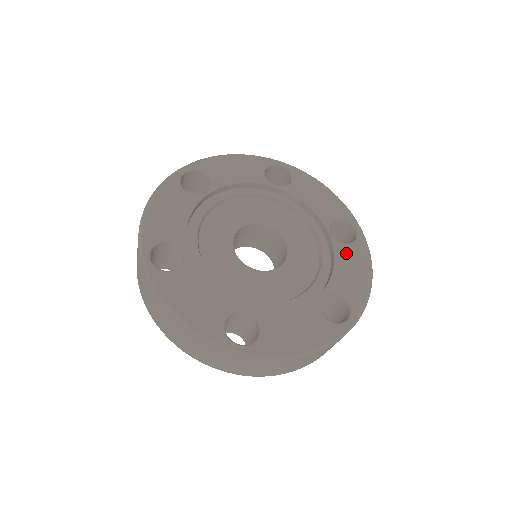
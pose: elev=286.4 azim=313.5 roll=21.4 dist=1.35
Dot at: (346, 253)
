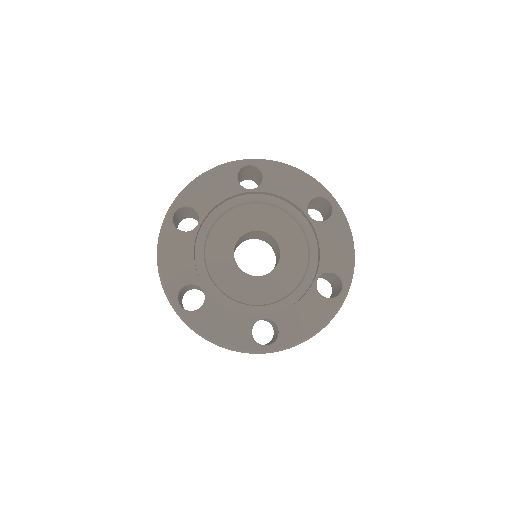
Dot at: (327, 231)
